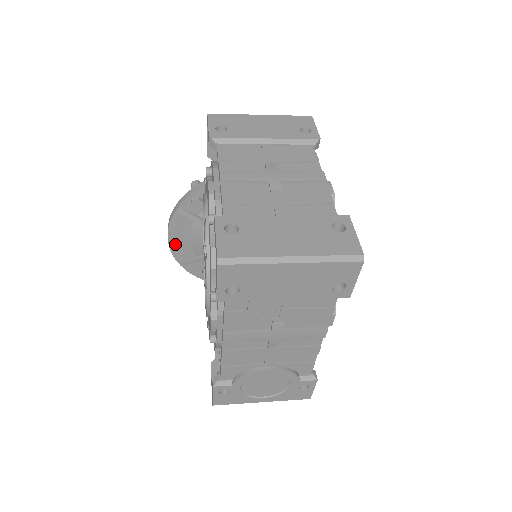
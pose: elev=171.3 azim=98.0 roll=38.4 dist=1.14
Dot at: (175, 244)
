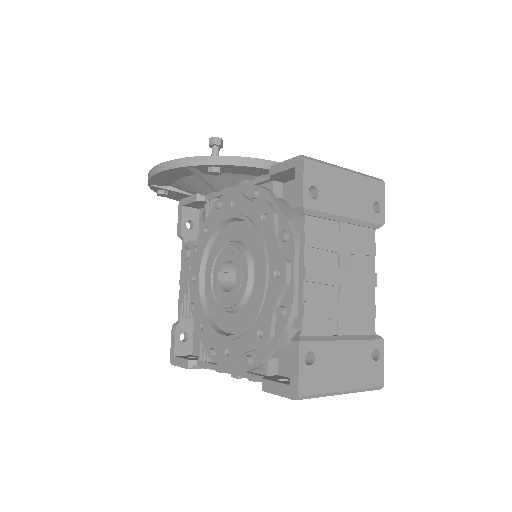
Dot at: (159, 177)
